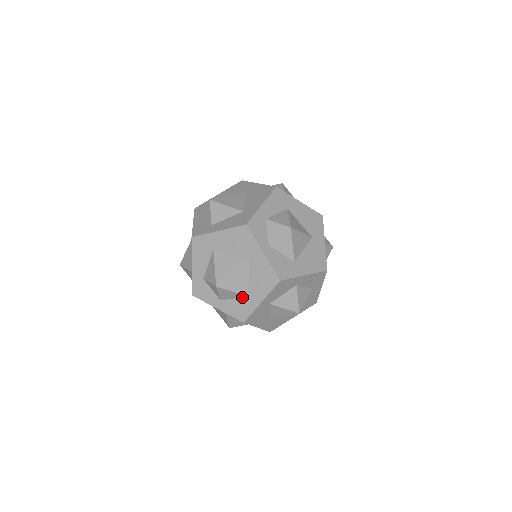
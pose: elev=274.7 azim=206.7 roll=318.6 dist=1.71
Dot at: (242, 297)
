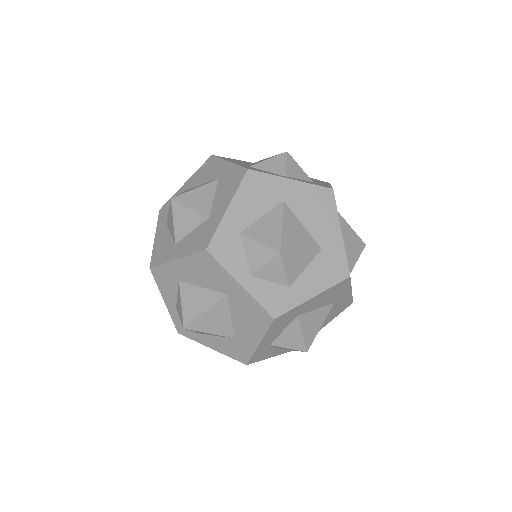
Dot at: occluded
